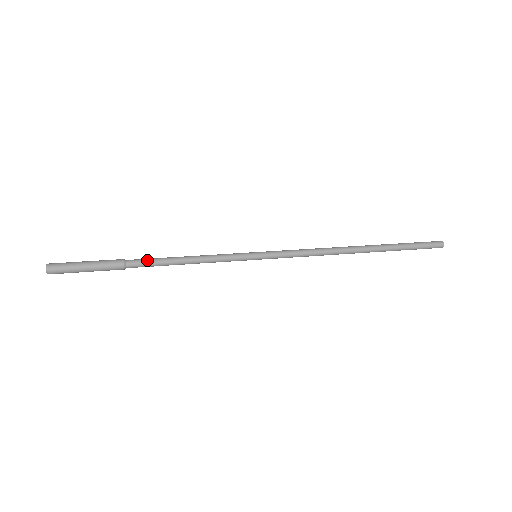
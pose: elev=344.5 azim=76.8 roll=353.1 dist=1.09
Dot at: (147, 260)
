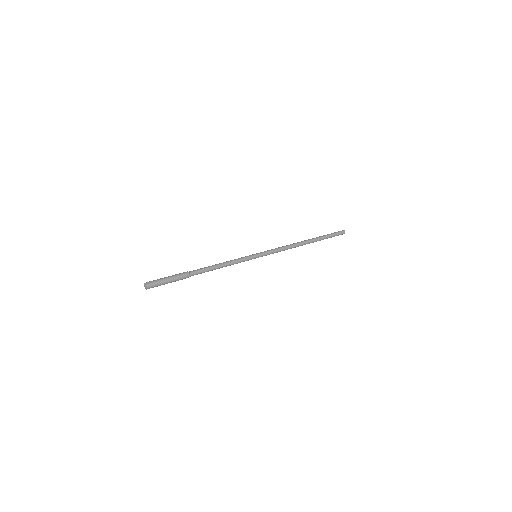
Dot at: (200, 269)
